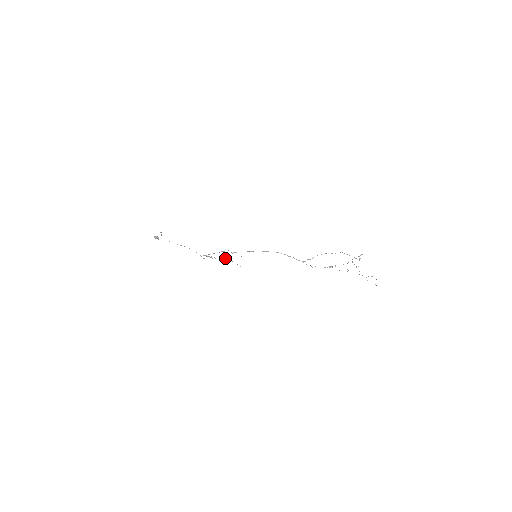
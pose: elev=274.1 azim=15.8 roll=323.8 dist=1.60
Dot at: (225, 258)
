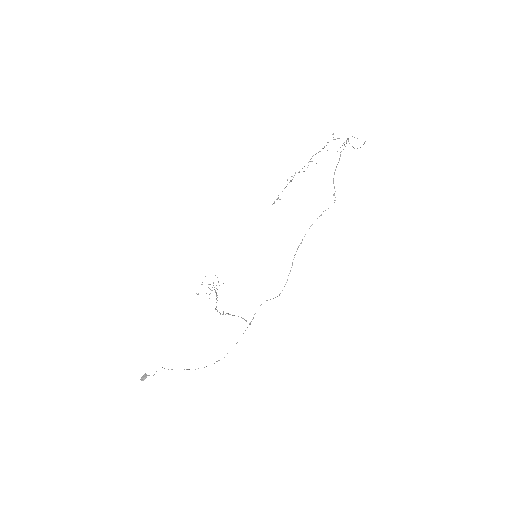
Dot at: occluded
